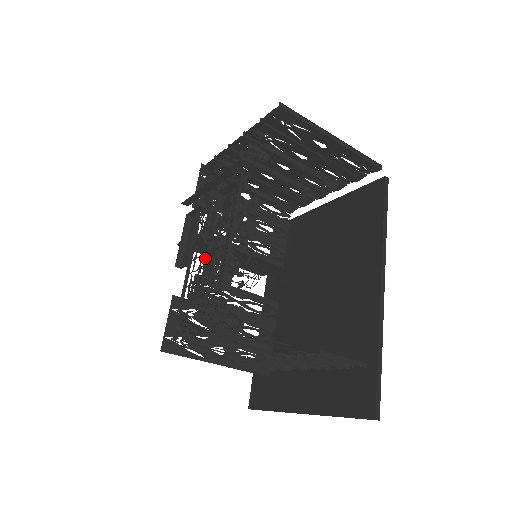
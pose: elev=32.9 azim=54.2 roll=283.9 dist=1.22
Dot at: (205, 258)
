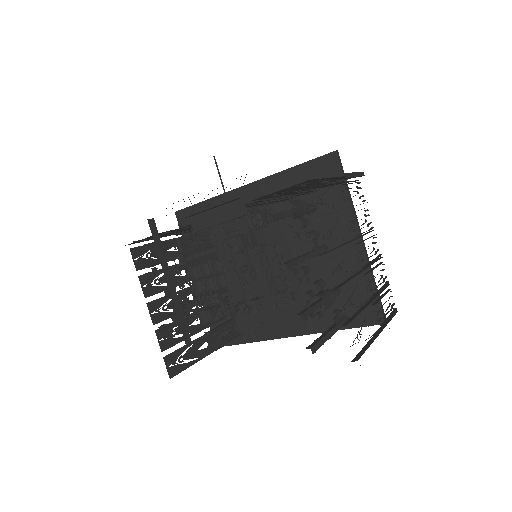
Dot at: (208, 263)
